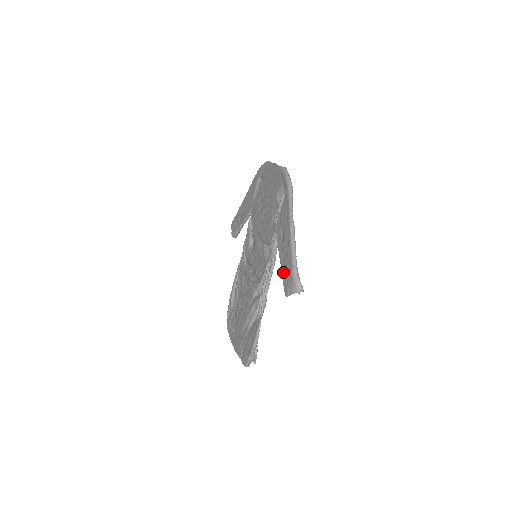
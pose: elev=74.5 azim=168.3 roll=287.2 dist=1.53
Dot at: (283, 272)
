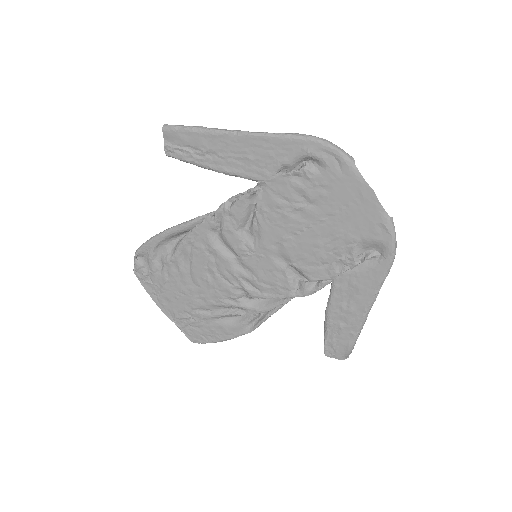
Dot at: (330, 333)
